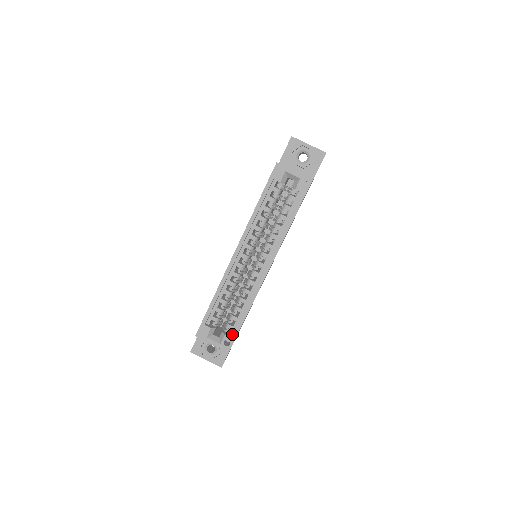
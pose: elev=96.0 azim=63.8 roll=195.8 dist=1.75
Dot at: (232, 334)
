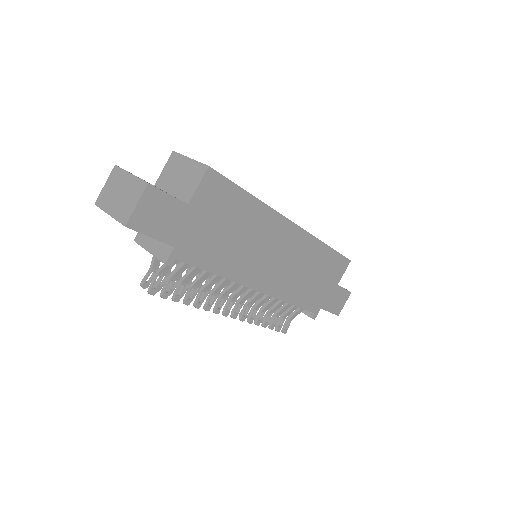
Dot at: occluded
